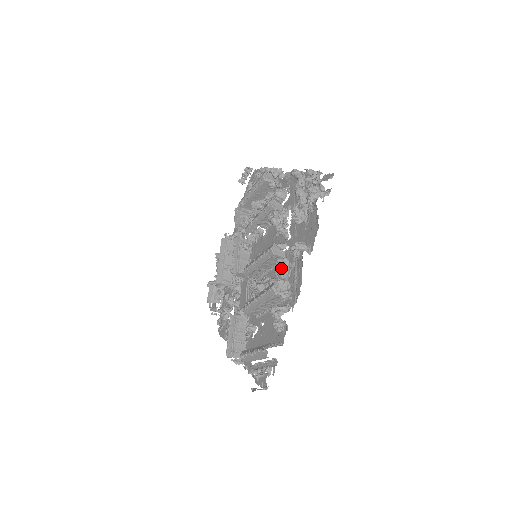
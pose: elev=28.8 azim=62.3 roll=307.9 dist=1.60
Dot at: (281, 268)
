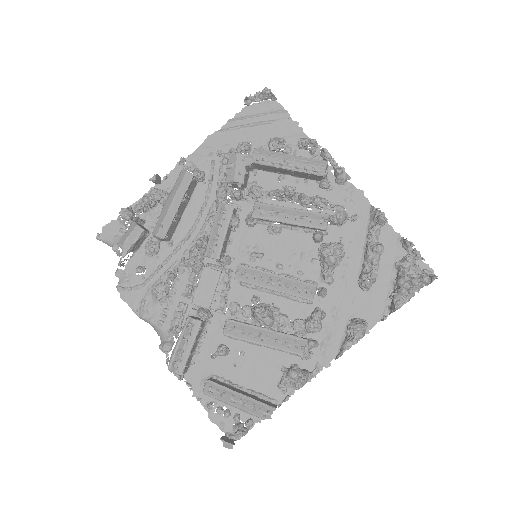
Dot at: (320, 328)
